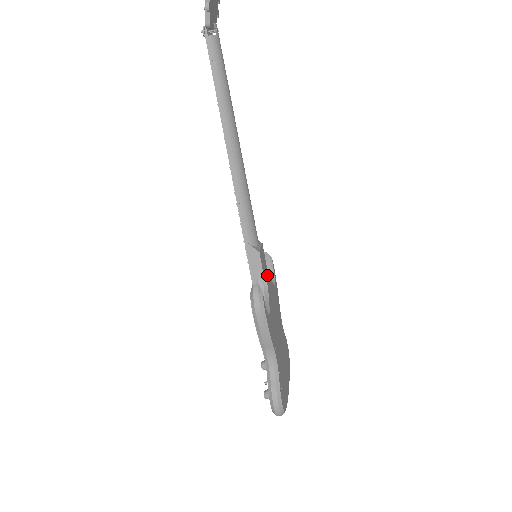
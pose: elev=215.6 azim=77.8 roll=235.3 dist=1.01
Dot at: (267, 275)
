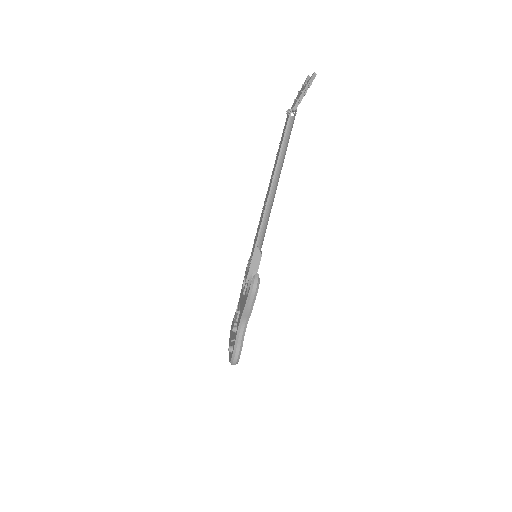
Dot at: occluded
